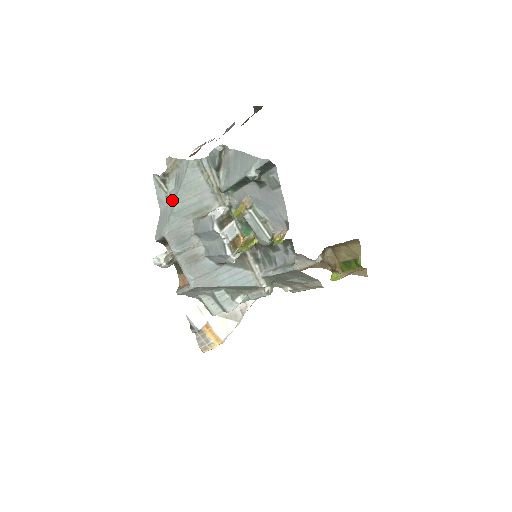
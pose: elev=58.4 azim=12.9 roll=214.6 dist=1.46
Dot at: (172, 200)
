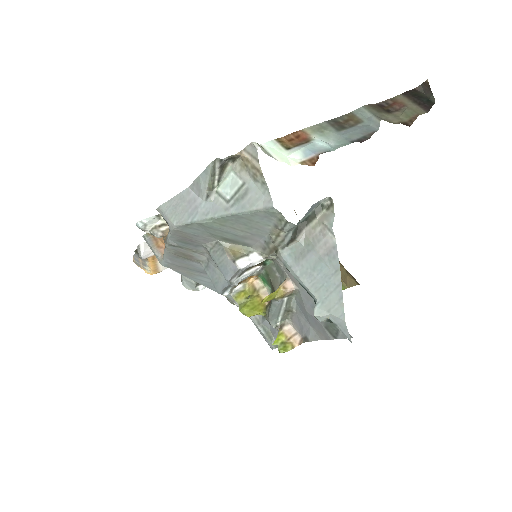
Dot at: (212, 209)
